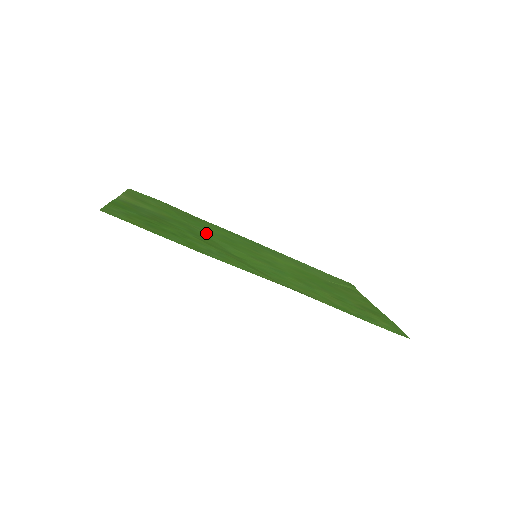
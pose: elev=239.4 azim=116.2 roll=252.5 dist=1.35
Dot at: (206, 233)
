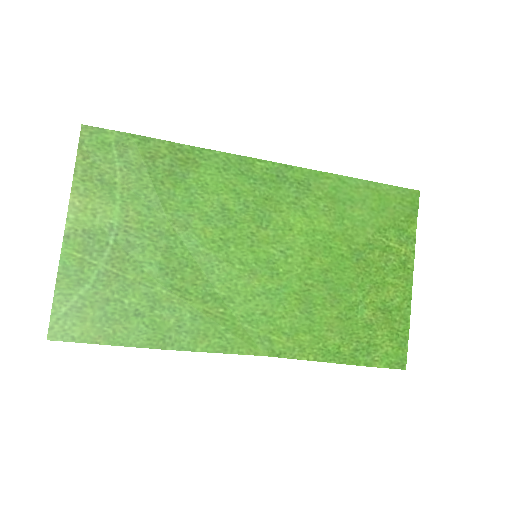
Dot at: (190, 236)
